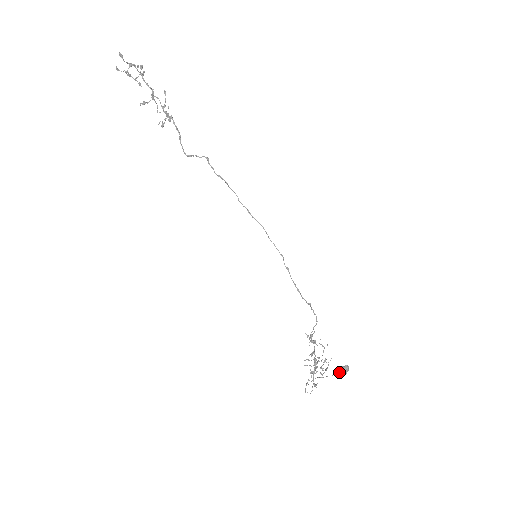
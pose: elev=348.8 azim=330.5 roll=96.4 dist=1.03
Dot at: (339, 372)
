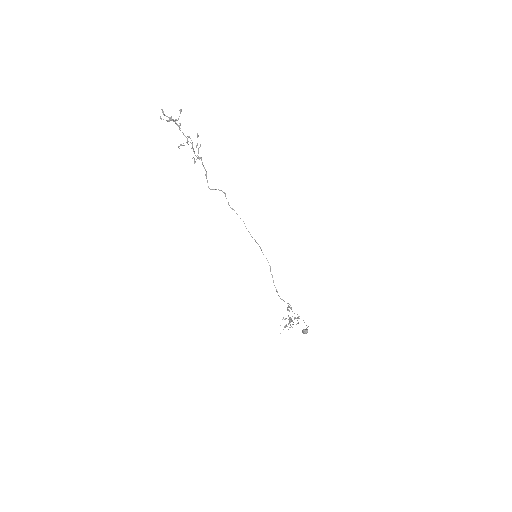
Dot at: (302, 331)
